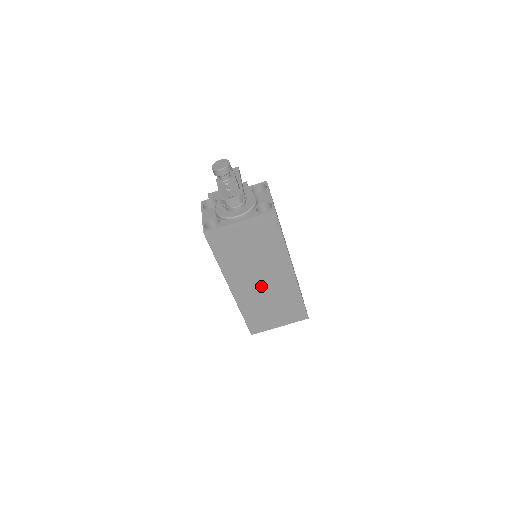
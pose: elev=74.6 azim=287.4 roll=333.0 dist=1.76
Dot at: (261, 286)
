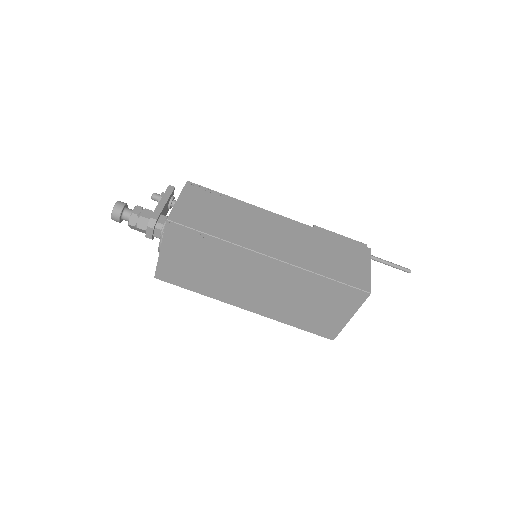
Dot at: (265, 291)
